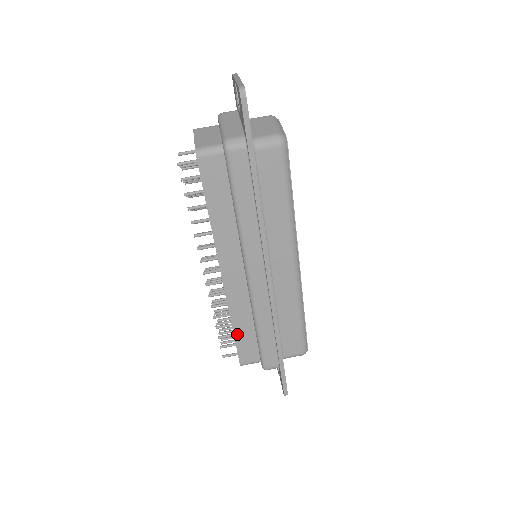
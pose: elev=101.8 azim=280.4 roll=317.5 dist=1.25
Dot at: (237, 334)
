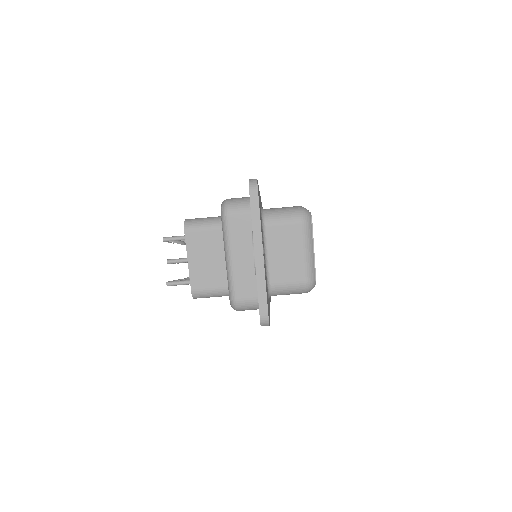
Dot at: occluded
